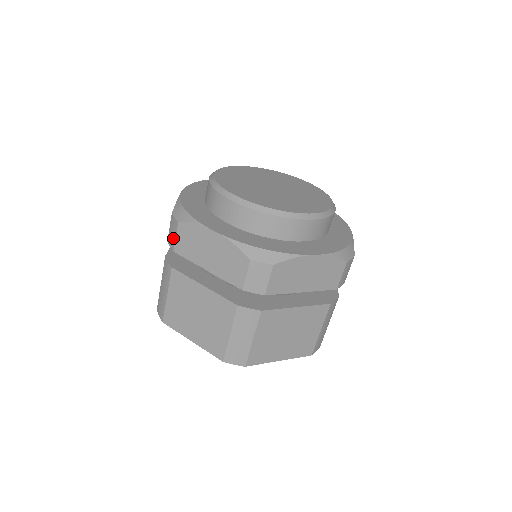
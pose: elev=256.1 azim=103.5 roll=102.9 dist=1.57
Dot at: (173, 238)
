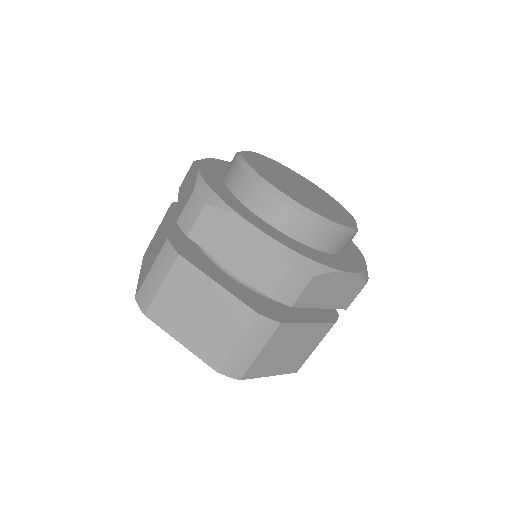
Dot at: occluded
